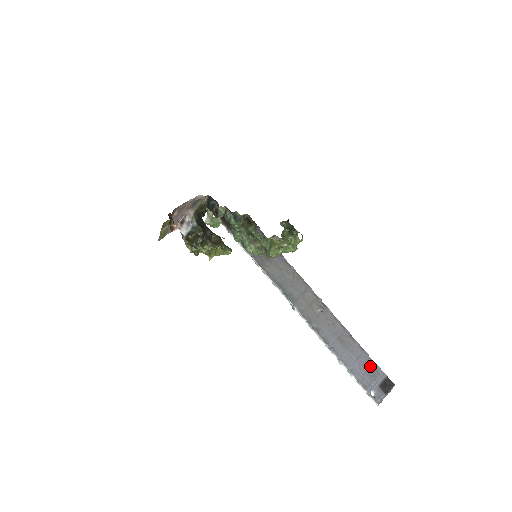
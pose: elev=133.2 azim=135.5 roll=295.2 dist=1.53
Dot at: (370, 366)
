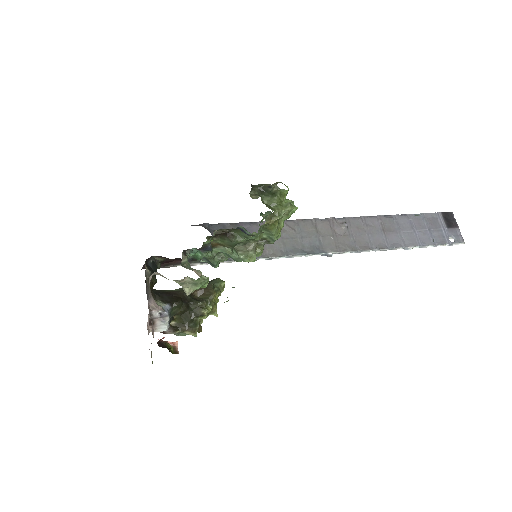
Dot at: (425, 221)
